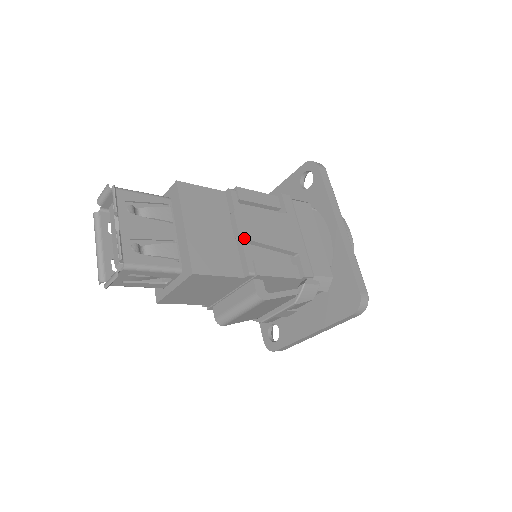
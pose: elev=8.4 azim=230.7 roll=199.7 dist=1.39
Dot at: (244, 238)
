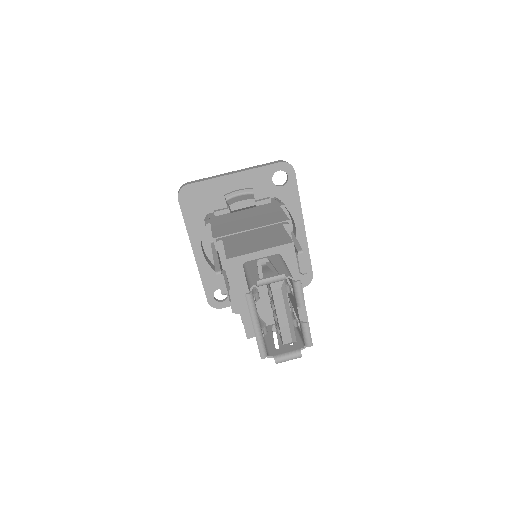
Dot at: (306, 272)
